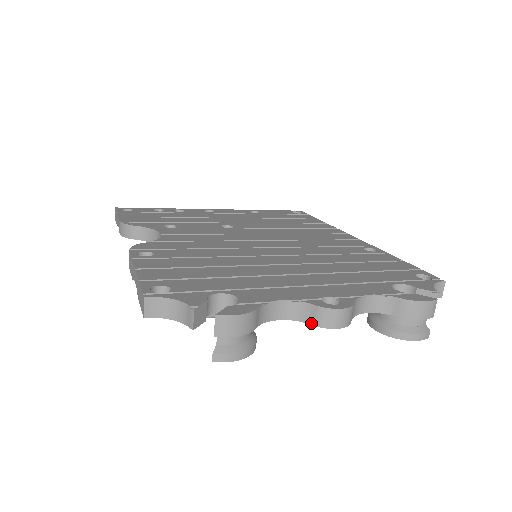
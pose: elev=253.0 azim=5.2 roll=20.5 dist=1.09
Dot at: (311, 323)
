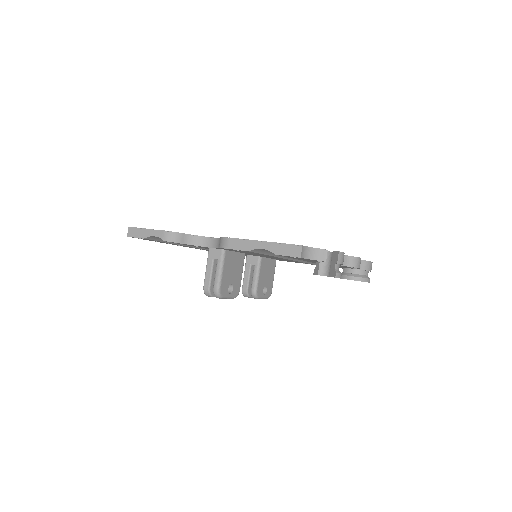
Dot at: (350, 266)
